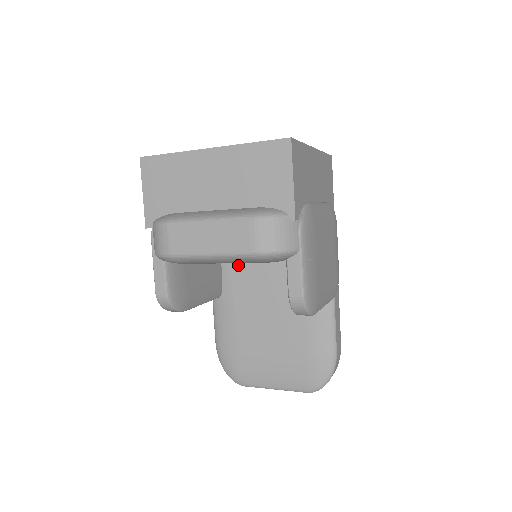
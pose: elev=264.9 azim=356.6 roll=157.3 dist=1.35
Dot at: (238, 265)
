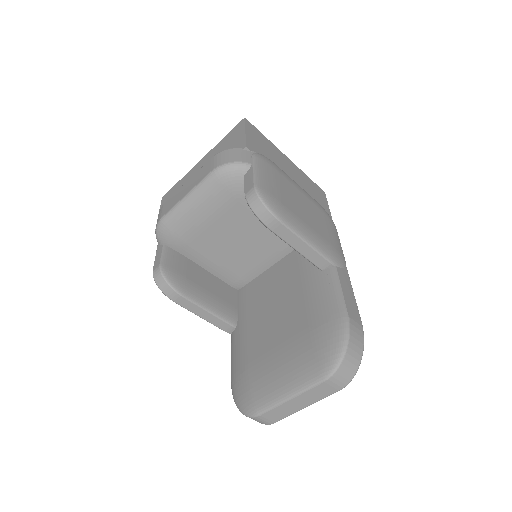
Dot at: (251, 290)
